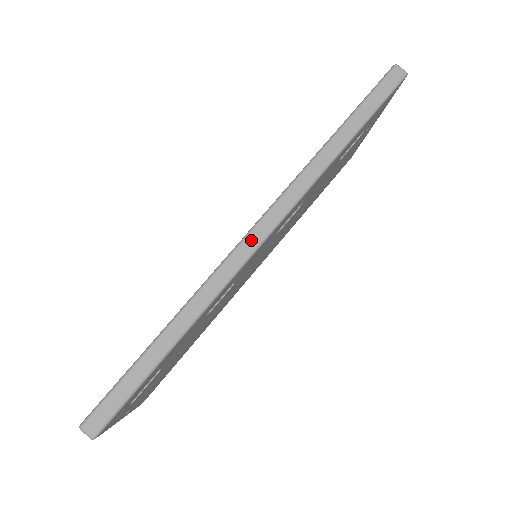
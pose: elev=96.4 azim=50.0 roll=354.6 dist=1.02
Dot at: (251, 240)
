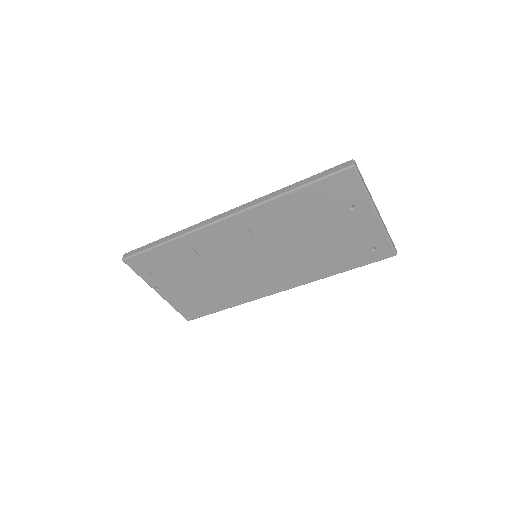
Dot at: (220, 216)
